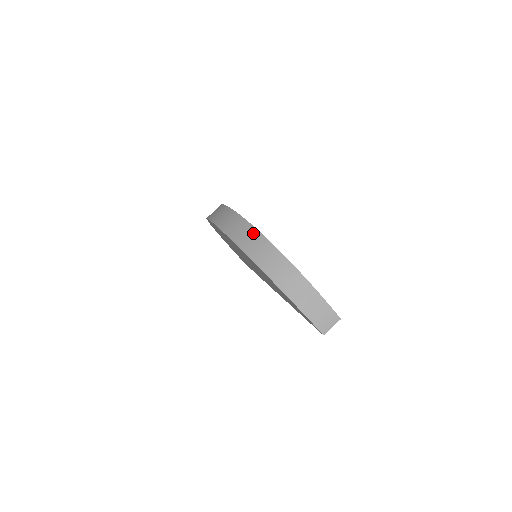
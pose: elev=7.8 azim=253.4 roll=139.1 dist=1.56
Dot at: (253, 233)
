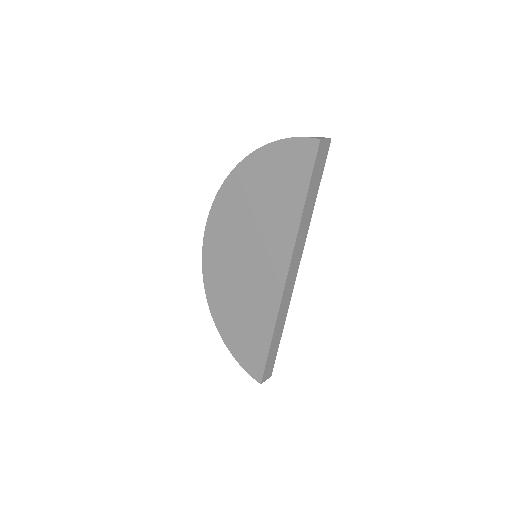
Dot at: occluded
